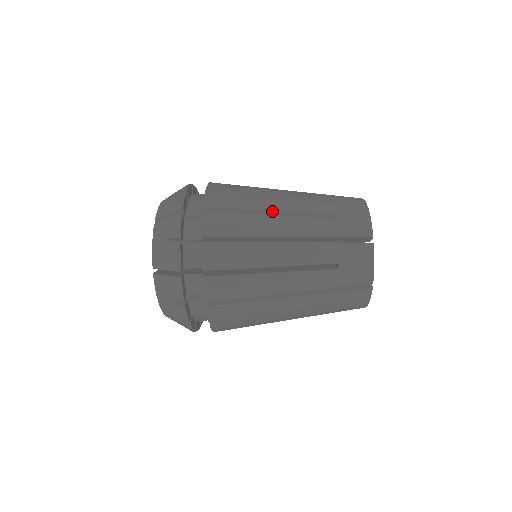
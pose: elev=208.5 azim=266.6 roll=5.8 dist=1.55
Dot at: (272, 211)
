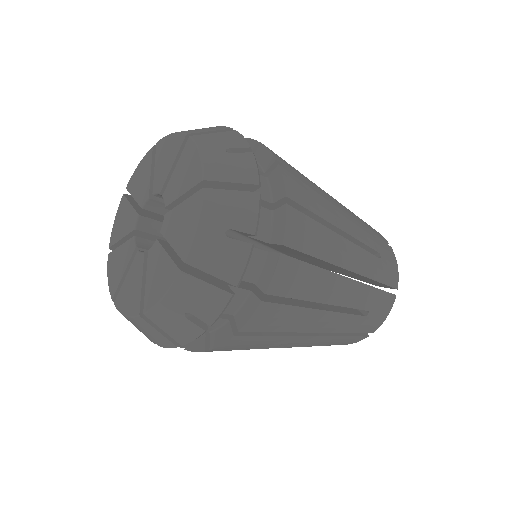
Dot at: occluded
